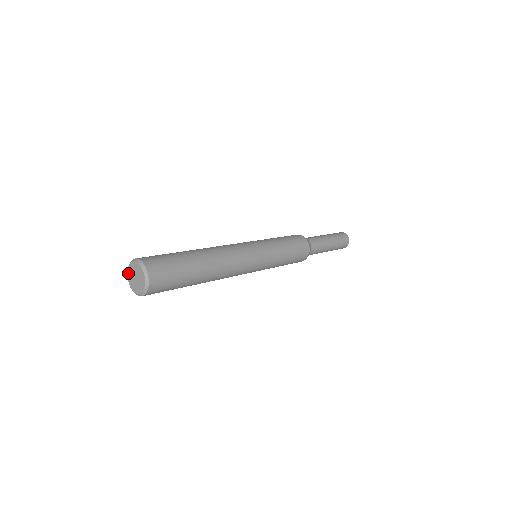
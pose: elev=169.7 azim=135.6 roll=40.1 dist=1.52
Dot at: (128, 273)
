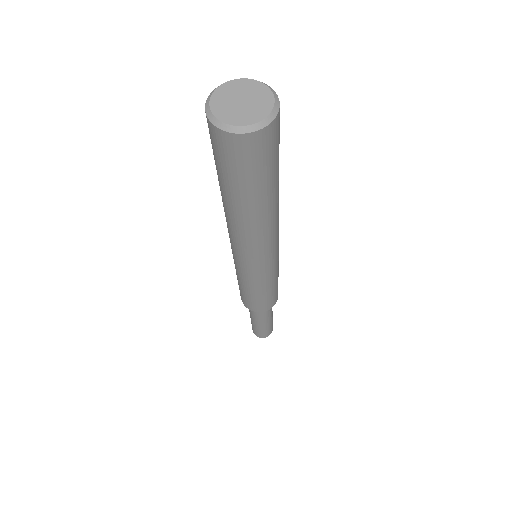
Dot at: (216, 112)
